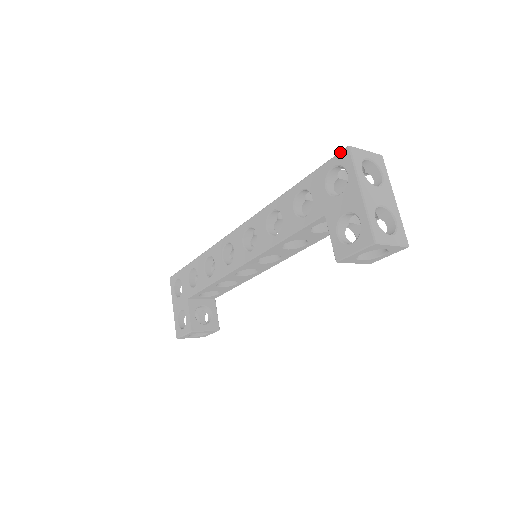
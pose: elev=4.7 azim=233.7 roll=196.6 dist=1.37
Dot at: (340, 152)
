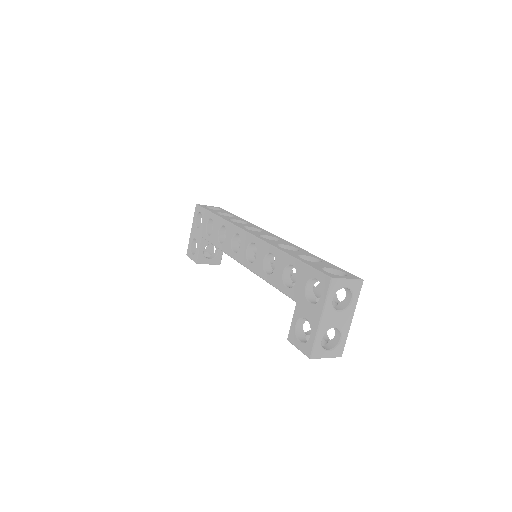
Dot at: (325, 275)
